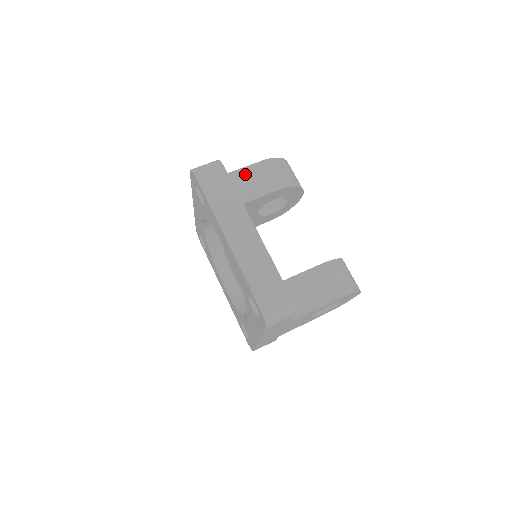
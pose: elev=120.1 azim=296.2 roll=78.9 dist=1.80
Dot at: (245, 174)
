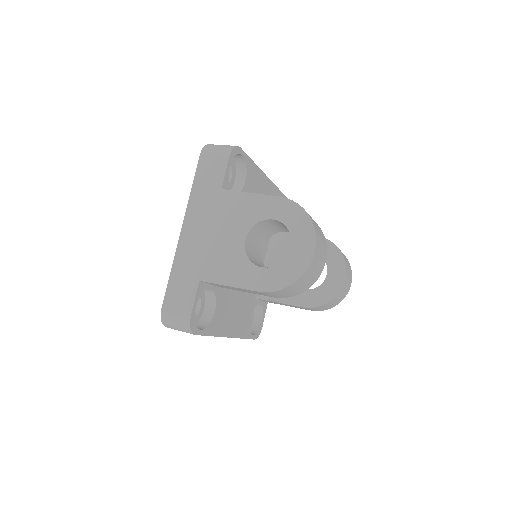
Dot at: occluded
